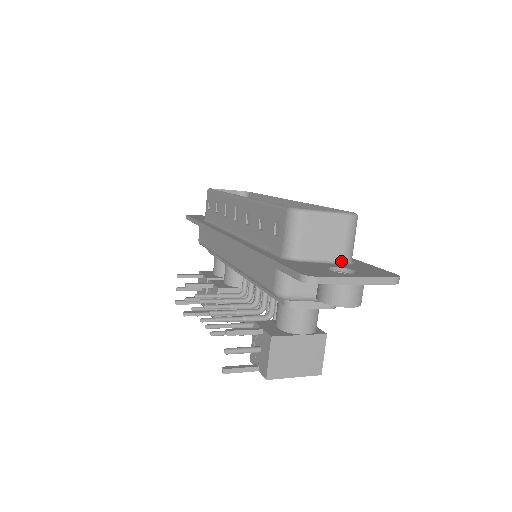
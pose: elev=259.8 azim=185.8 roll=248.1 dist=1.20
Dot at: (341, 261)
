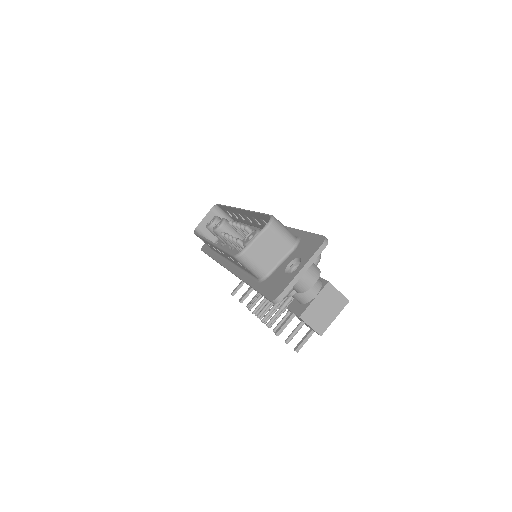
Dot at: (291, 251)
